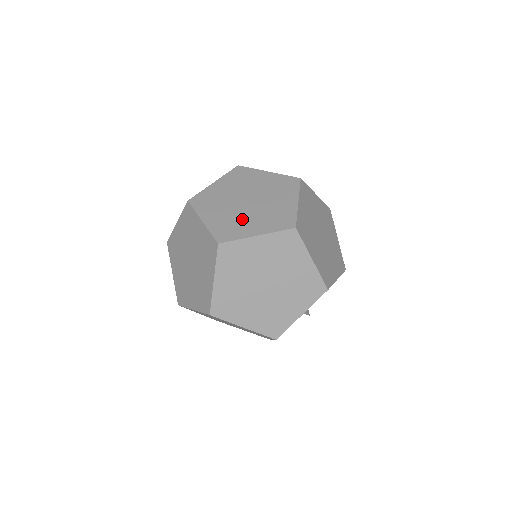
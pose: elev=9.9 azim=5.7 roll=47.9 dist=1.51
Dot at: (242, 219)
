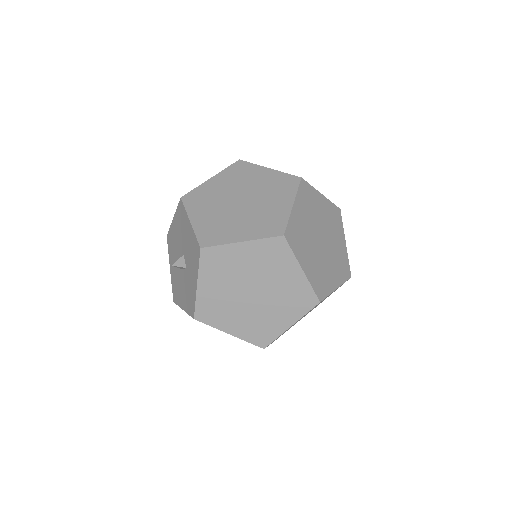
Dot at: (325, 267)
